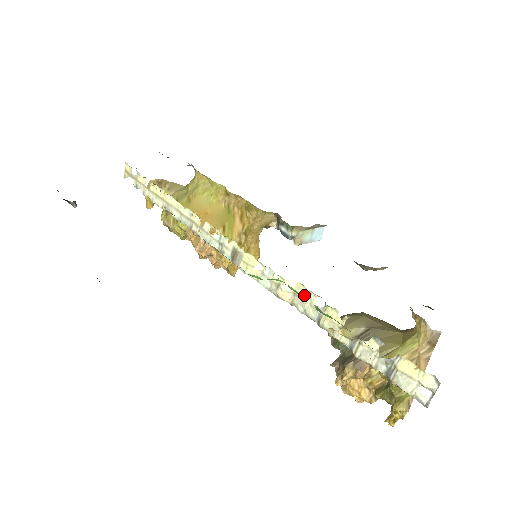
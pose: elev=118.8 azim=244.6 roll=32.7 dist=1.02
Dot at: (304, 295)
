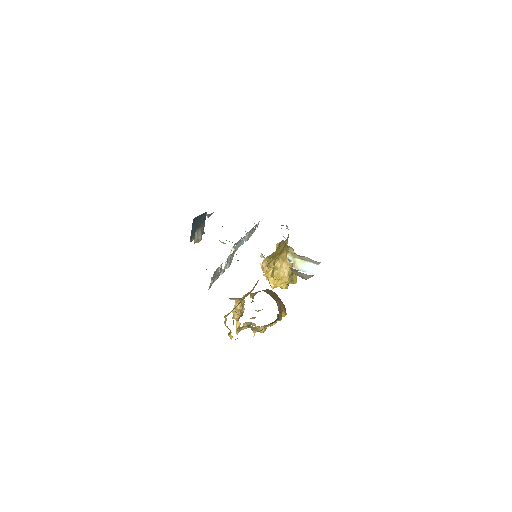
Dot at: (232, 255)
